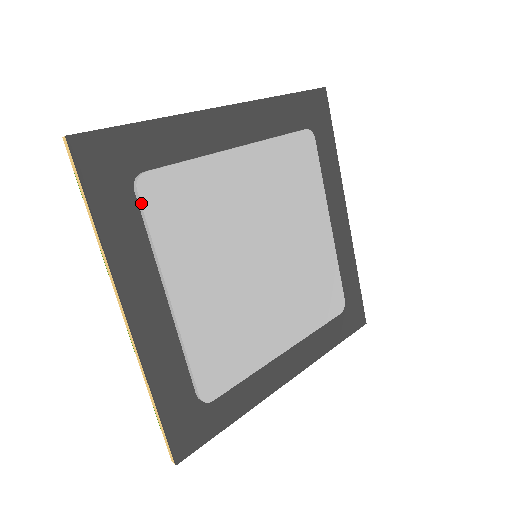
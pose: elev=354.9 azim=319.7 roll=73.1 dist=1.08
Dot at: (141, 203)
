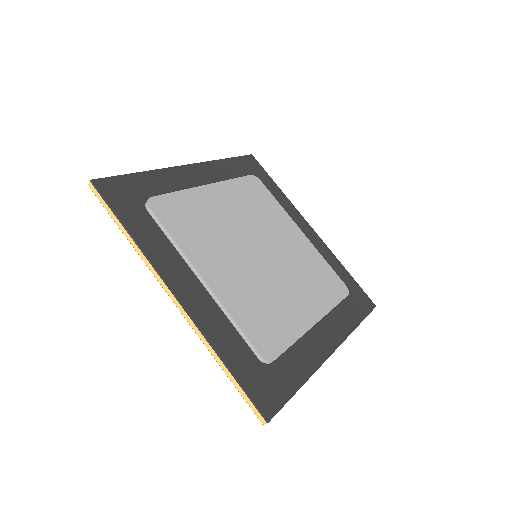
Dot at: (246, 176)
